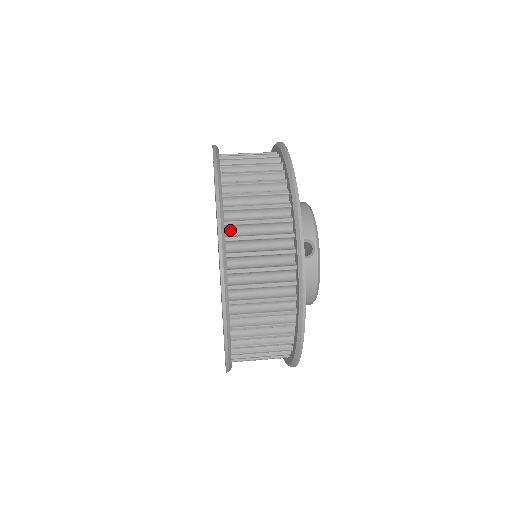
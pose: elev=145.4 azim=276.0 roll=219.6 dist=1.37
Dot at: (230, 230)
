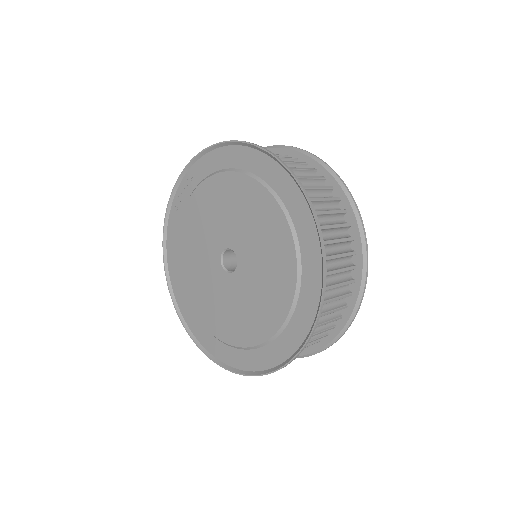
Dot at: occluded
